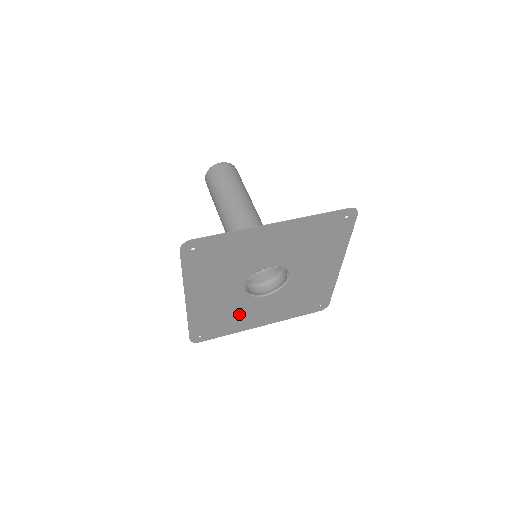
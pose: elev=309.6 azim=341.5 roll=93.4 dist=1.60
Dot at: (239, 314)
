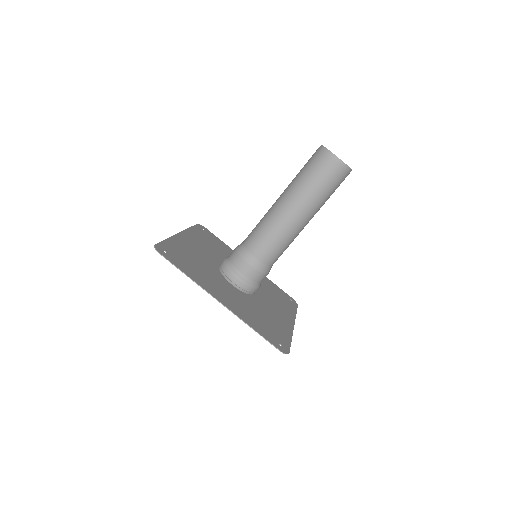
Dot at: (226, 255)
